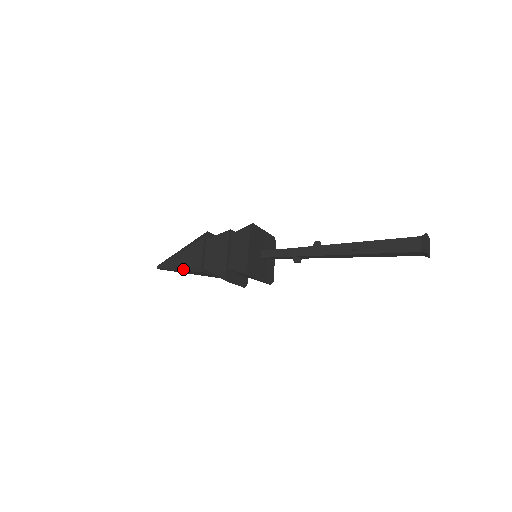
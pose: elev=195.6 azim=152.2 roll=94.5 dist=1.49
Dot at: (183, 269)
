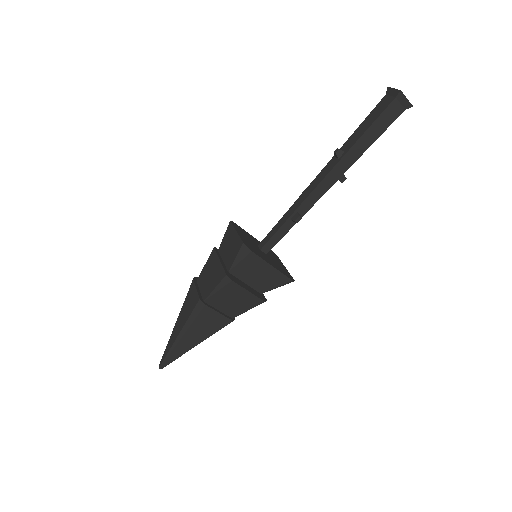
Dot at: (184, 329)
